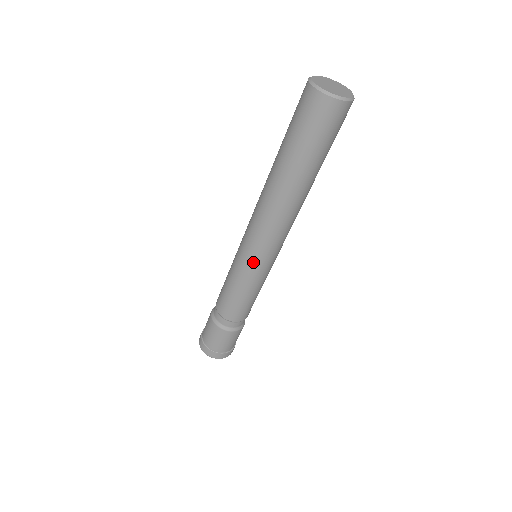
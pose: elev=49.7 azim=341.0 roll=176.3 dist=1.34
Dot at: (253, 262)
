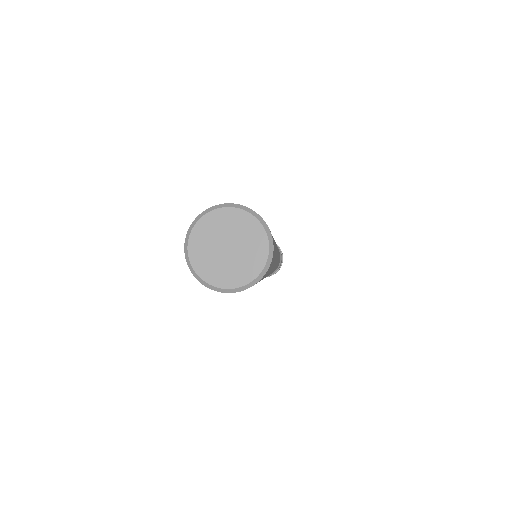
Dot at: occluded
